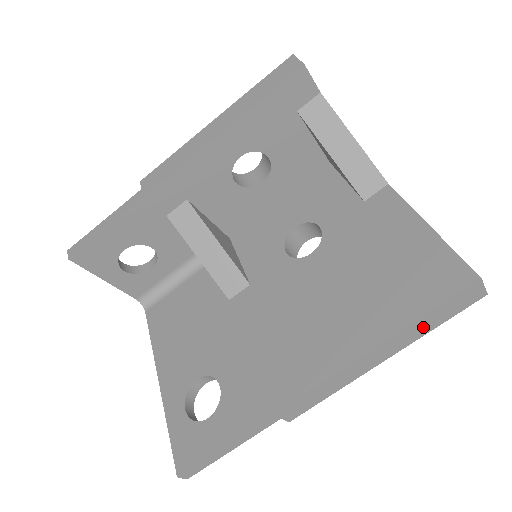
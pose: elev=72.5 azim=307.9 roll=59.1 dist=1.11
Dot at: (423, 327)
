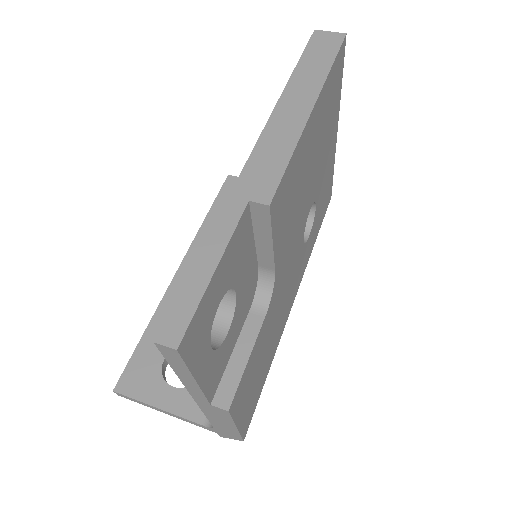
Dot at: (313, 71)
